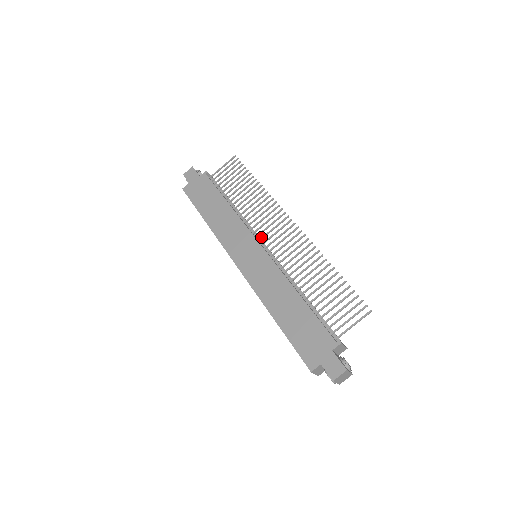
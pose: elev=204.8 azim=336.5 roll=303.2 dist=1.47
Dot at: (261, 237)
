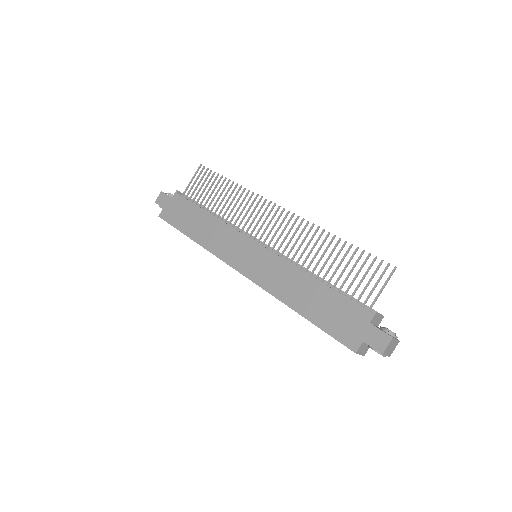
Dot at: occluded
